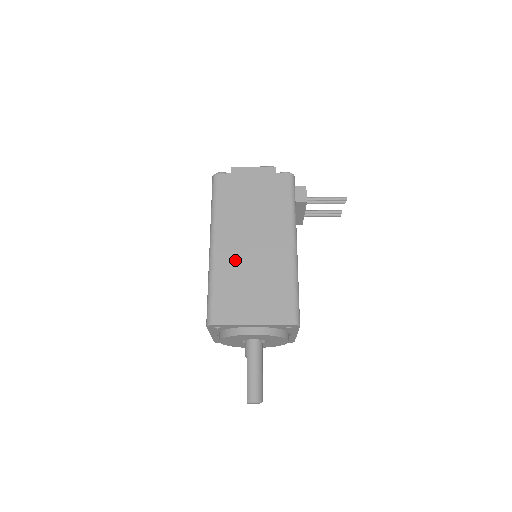
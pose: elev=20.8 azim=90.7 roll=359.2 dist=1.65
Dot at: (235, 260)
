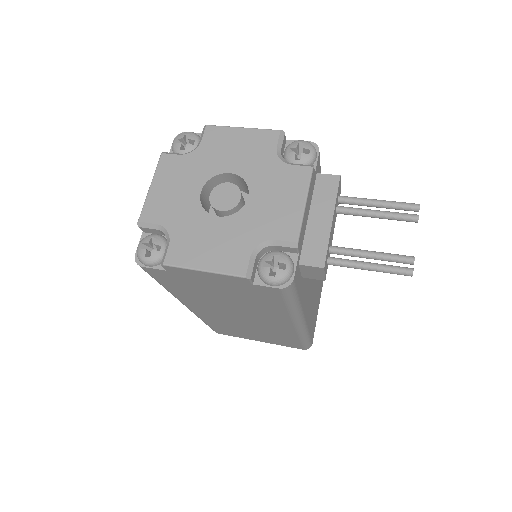
Dot at: (222, 319)
